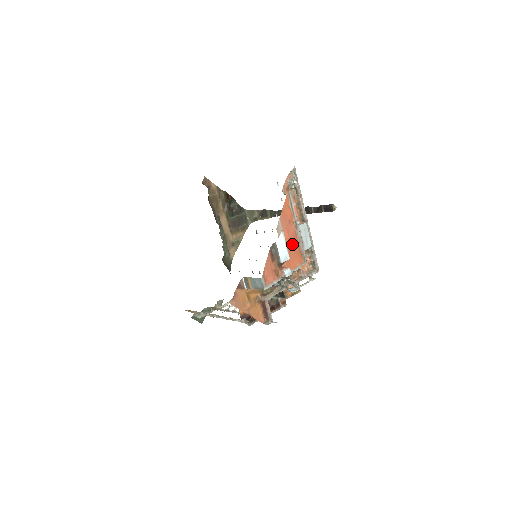
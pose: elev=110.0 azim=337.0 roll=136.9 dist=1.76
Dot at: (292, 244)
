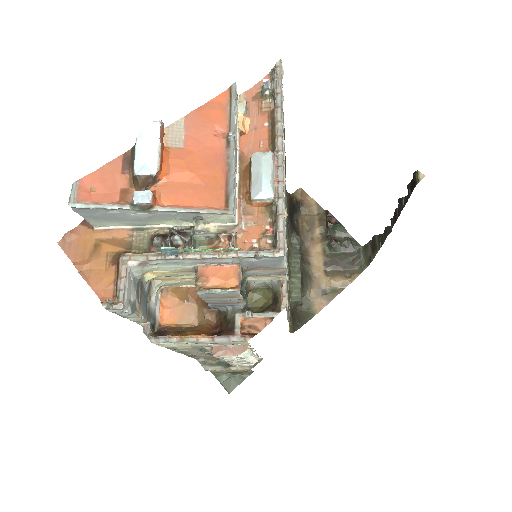
Dot at: (200, 167)
